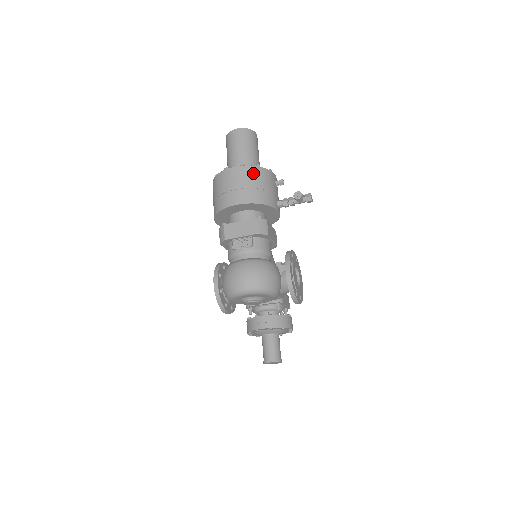
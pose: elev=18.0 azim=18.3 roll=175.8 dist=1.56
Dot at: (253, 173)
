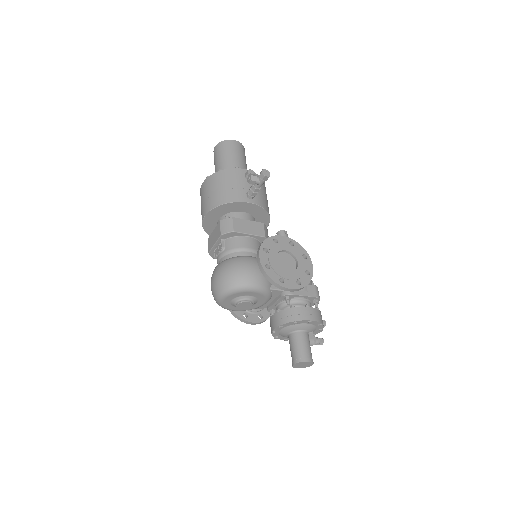
Dot at: (214, 180)
